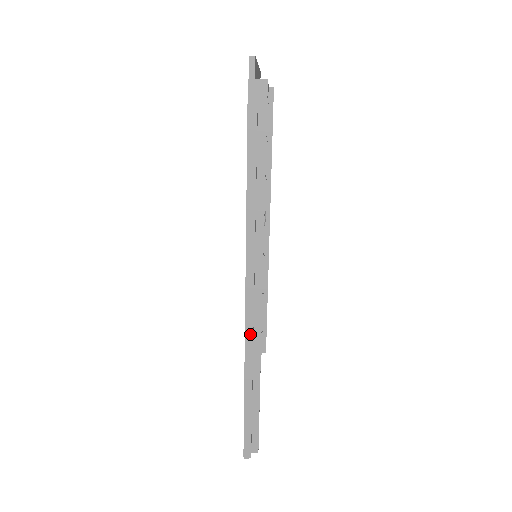
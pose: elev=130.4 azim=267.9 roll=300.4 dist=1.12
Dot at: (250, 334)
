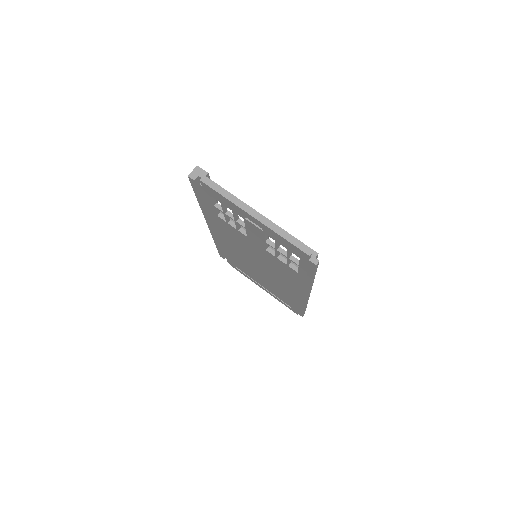
Dot at: occluded
